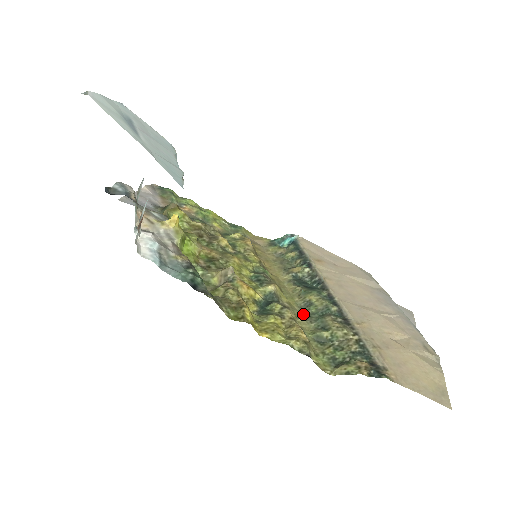
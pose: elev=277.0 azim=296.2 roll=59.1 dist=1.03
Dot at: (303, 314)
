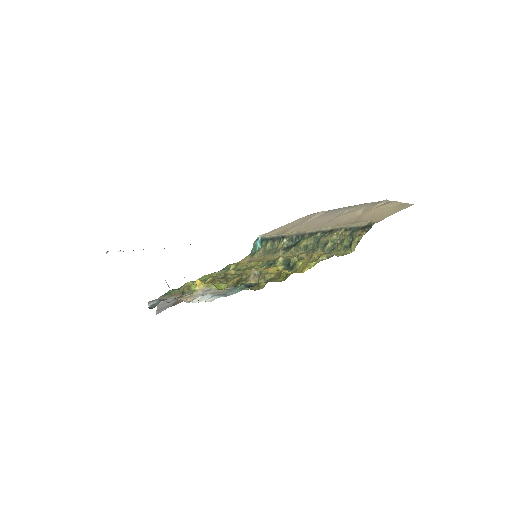
Dot at: occluded
